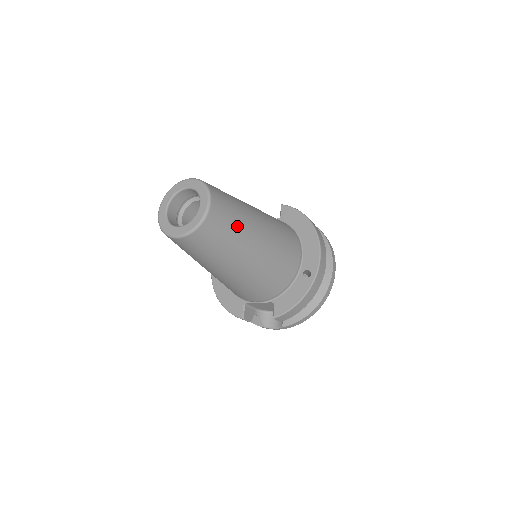
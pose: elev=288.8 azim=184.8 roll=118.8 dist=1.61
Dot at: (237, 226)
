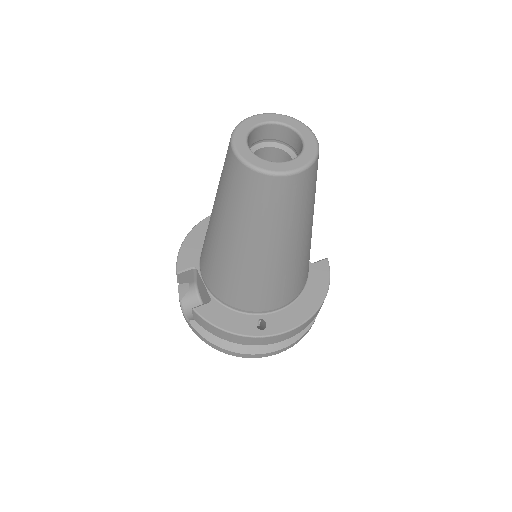
Dot at: (282, 220)
